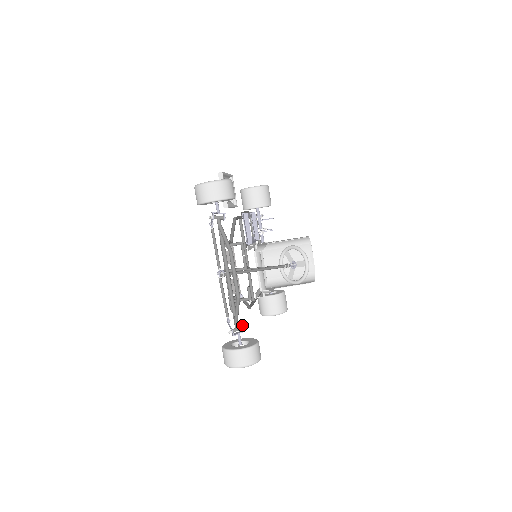
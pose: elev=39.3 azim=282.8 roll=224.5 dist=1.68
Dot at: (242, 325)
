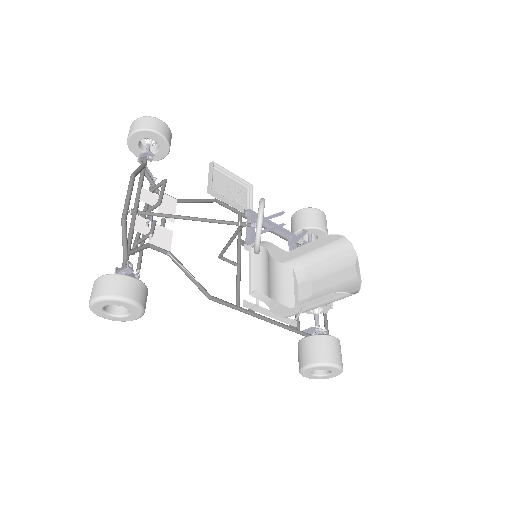
Dot at: (130, 263)
